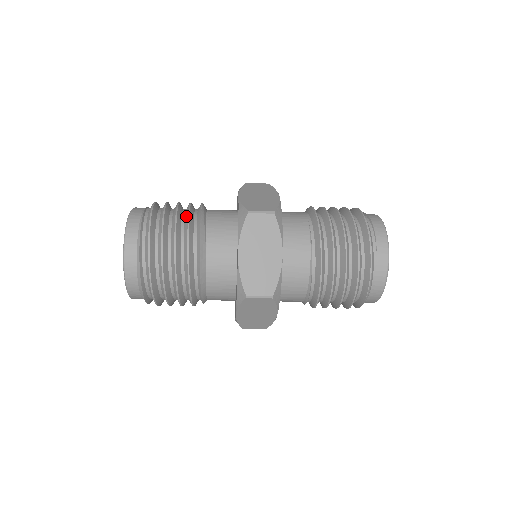
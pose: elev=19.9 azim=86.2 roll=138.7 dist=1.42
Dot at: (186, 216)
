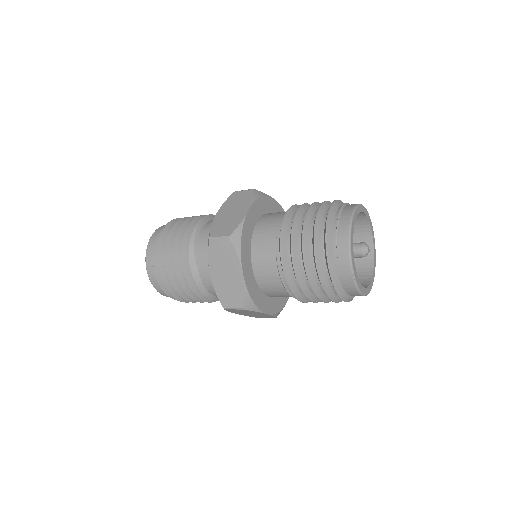
Dot at: (183, 237)
